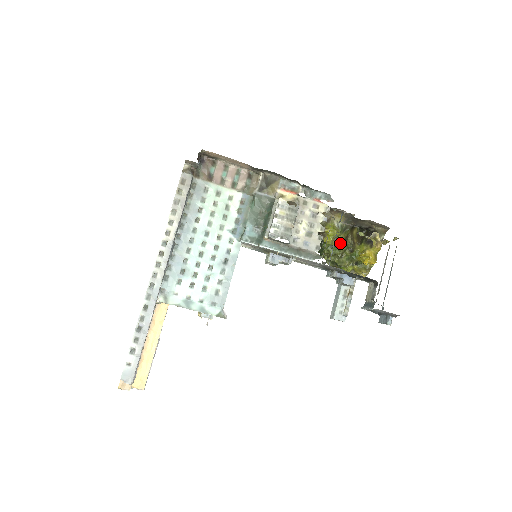
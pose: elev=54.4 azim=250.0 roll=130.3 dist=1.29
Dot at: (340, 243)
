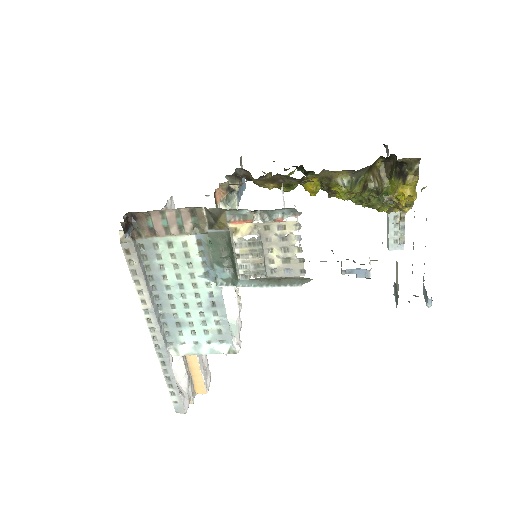
Dot at: occluded
